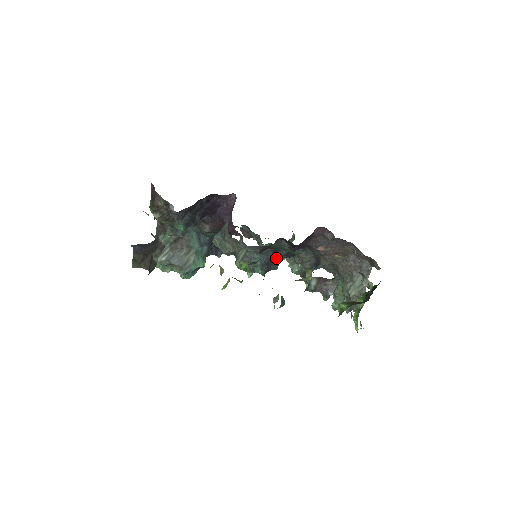
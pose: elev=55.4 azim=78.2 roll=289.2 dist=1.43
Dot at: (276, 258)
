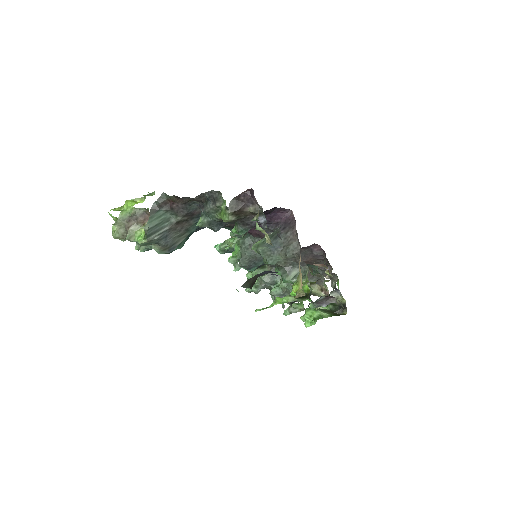
Dot at: occluded
